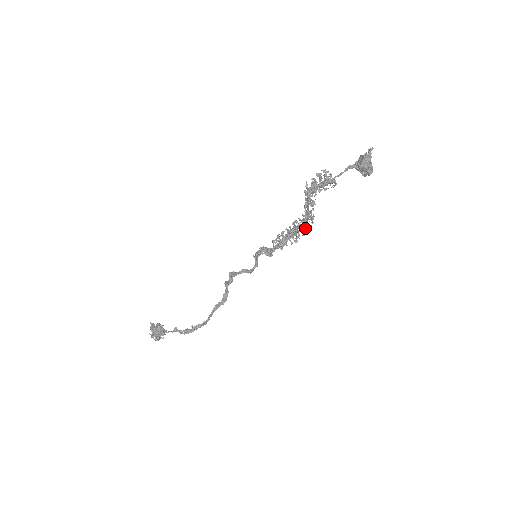
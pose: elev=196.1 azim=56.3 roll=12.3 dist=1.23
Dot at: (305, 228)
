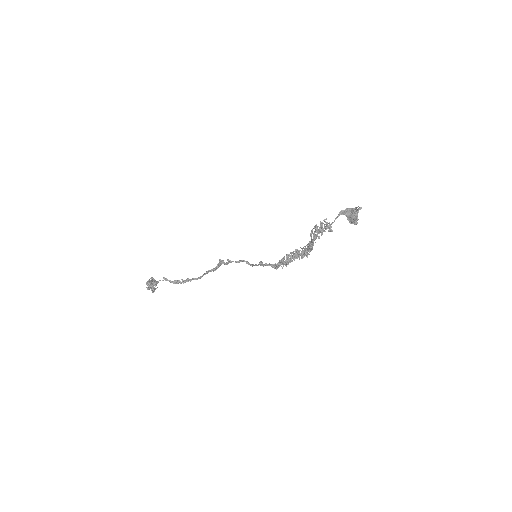
Dot at: occluded
